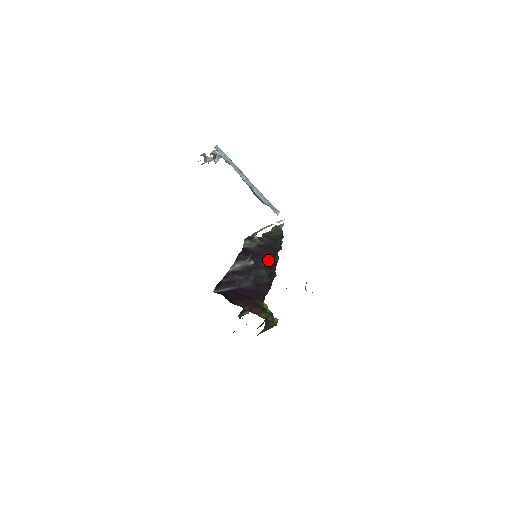
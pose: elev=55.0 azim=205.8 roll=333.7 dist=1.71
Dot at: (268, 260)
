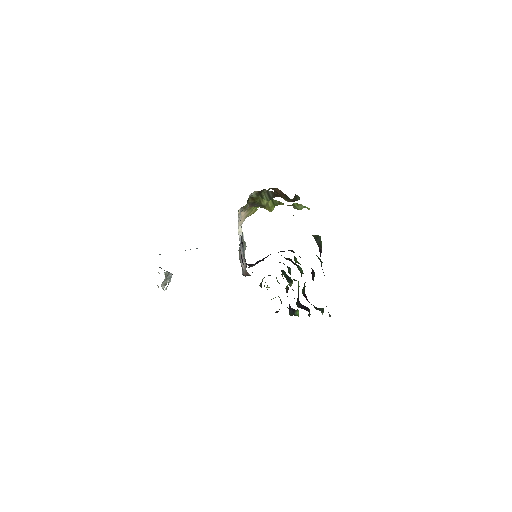
Dot at: occluded
